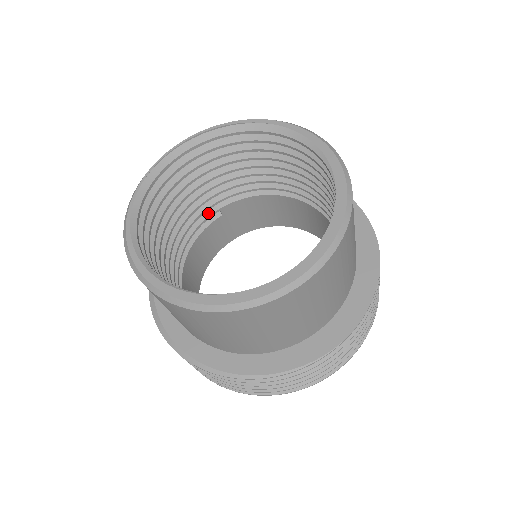
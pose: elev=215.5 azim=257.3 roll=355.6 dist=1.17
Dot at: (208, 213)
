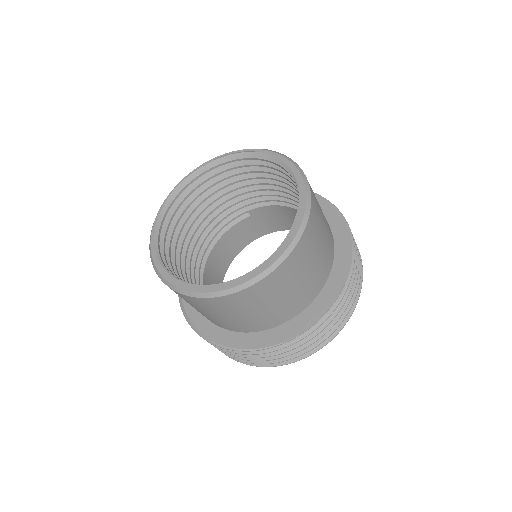
Dot at: (238, 213)
